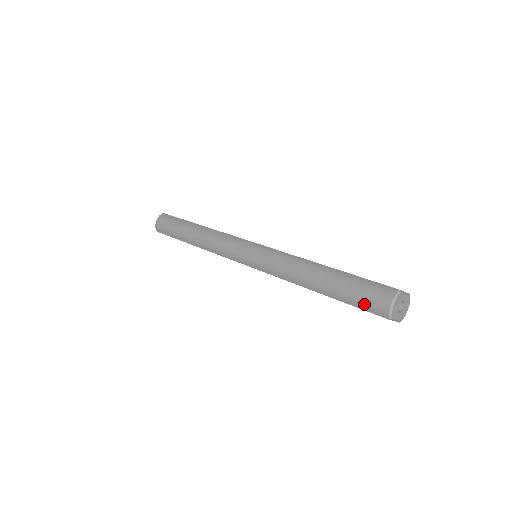
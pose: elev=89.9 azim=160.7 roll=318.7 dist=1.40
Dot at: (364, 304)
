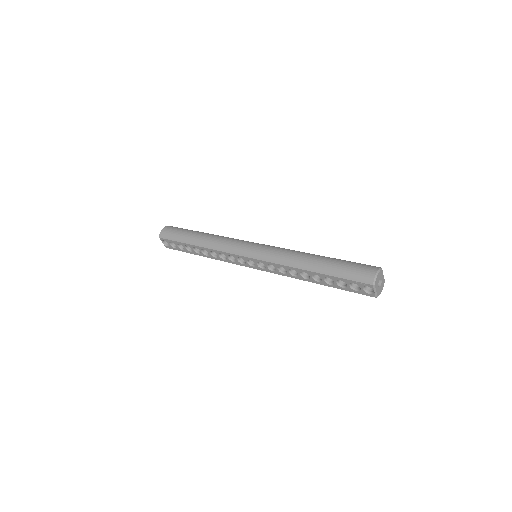
Dot at: (354, 275)
